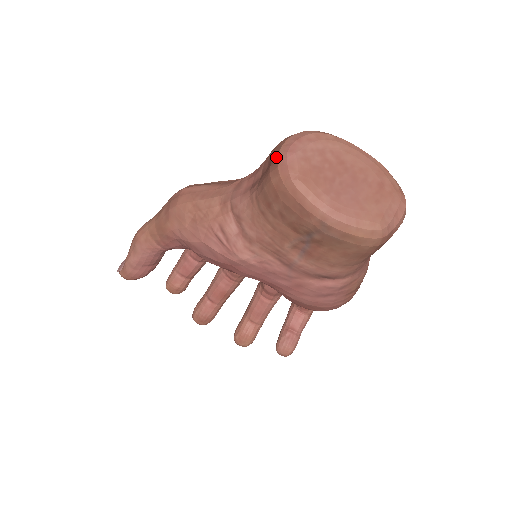
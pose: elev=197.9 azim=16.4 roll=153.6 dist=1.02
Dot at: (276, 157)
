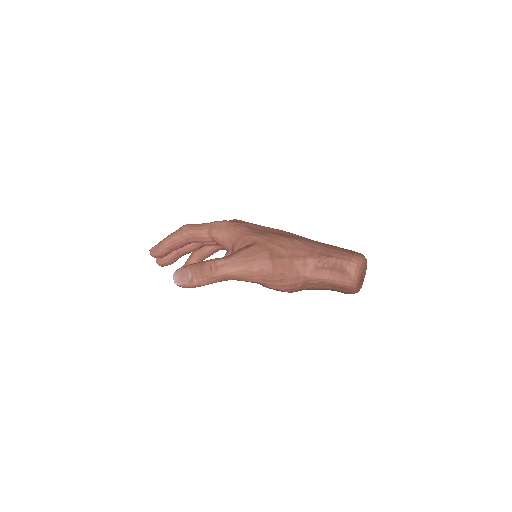
Dot at: (351, 277)
